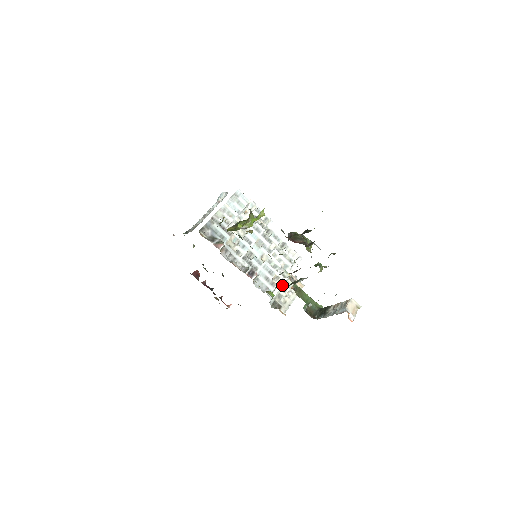
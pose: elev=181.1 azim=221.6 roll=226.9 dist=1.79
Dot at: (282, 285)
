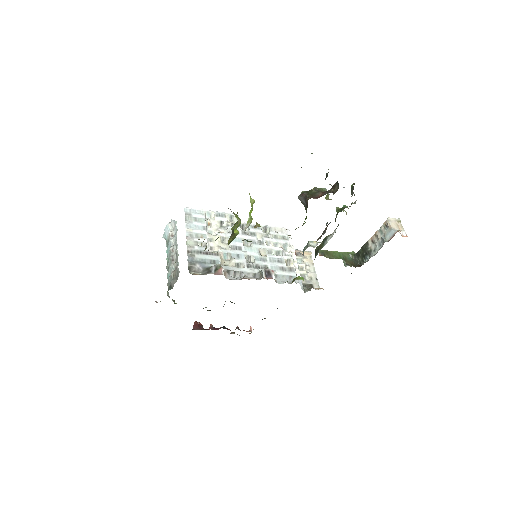
Dot at: (297, 265)
